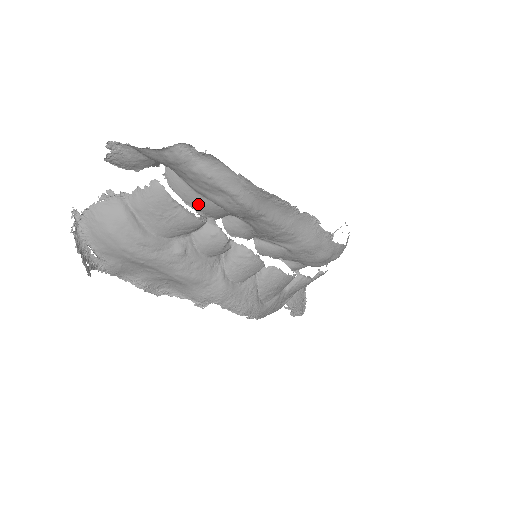
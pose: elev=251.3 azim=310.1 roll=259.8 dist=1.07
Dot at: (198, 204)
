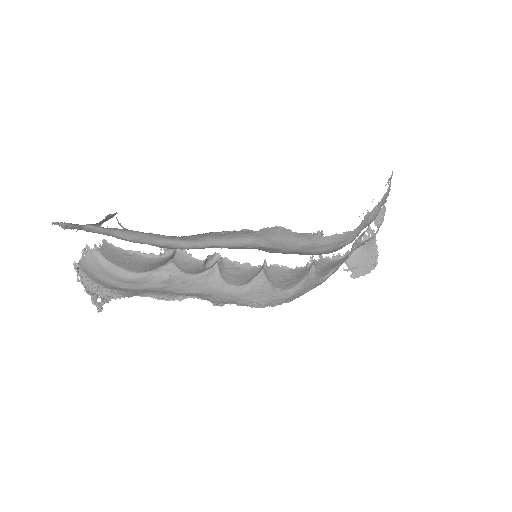
Dot at: occluded
